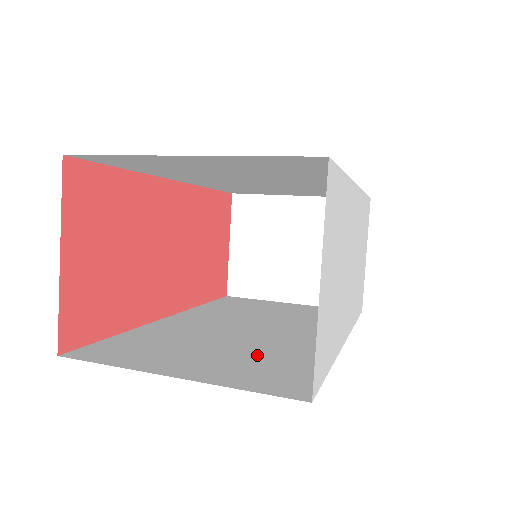
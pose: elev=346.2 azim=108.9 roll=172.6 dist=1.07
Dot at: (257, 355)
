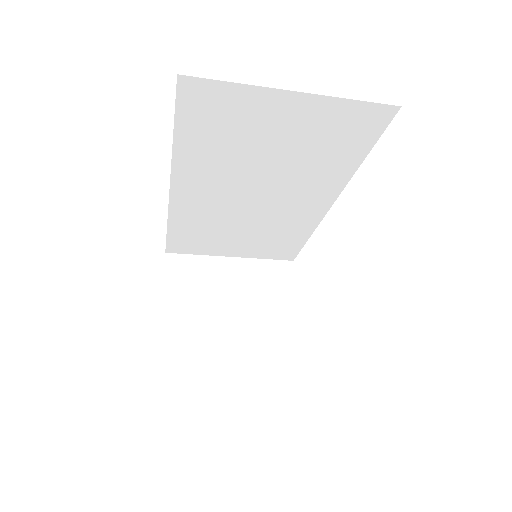
Dot at: occluded
